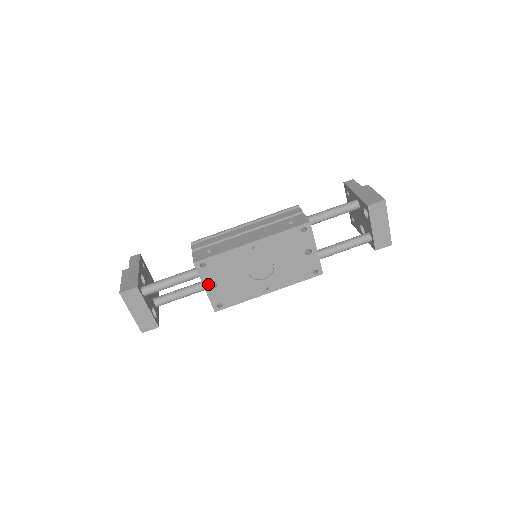
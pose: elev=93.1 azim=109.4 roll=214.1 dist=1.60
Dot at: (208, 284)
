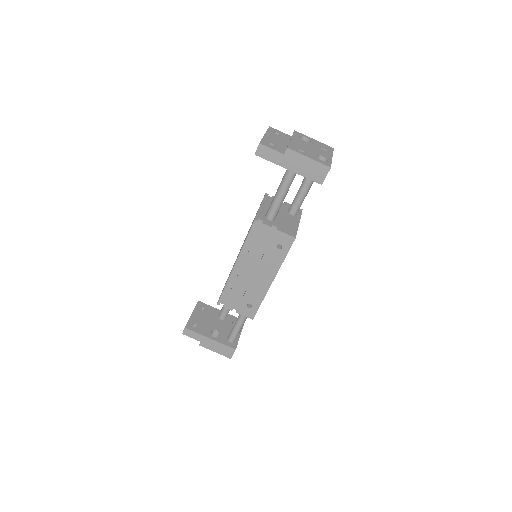
Dot at: occluded
